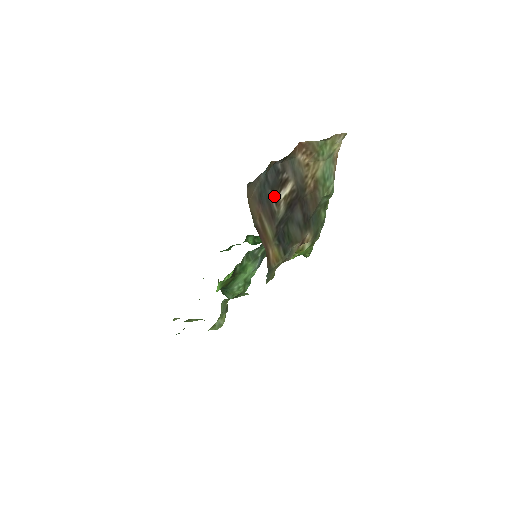
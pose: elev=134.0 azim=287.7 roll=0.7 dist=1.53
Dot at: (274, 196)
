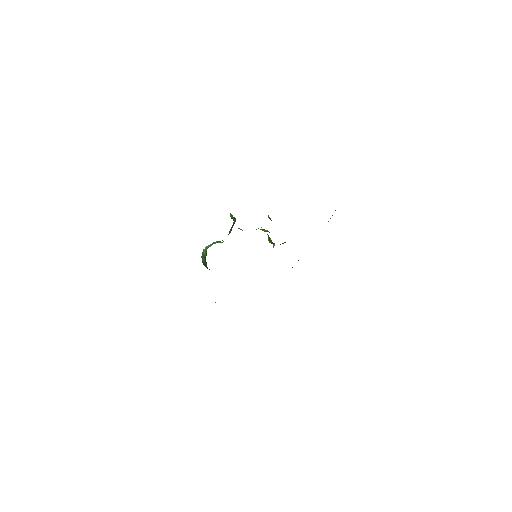
Dot at: occluded
